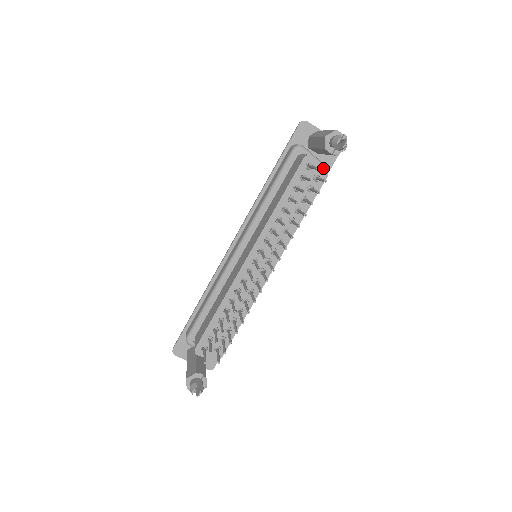
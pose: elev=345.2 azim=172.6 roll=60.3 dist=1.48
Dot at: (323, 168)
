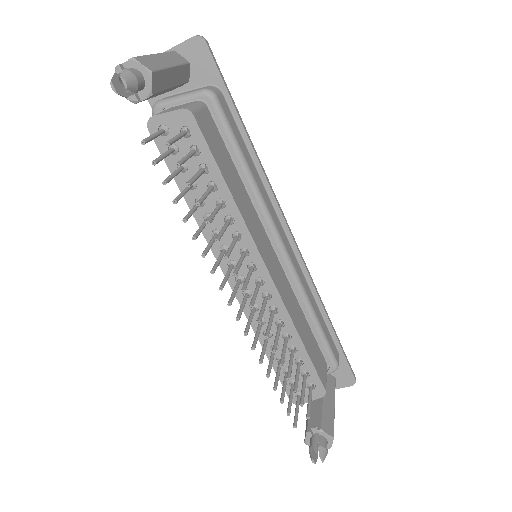
Dot at: (177, 113)
